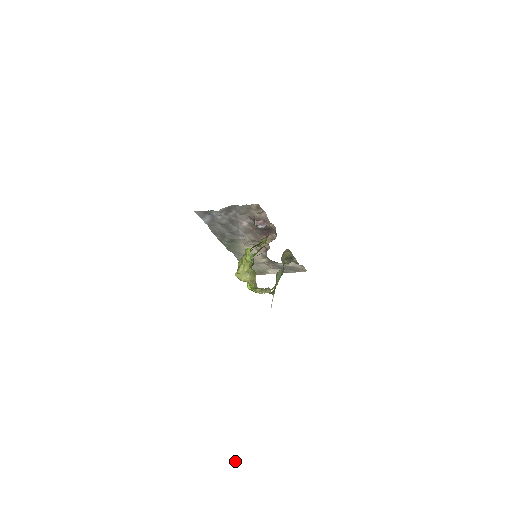
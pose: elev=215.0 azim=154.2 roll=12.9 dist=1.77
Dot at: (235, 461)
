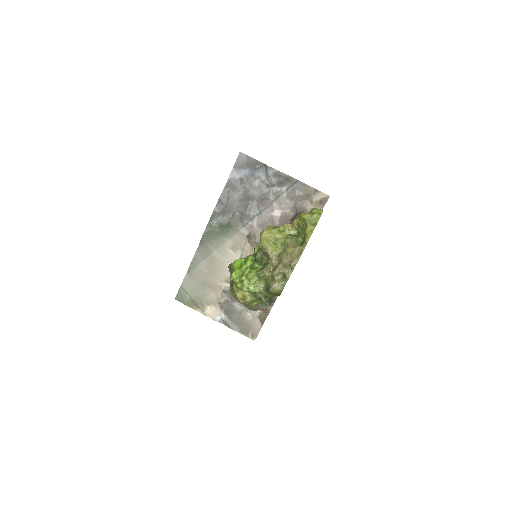
Dot at: out of frame
